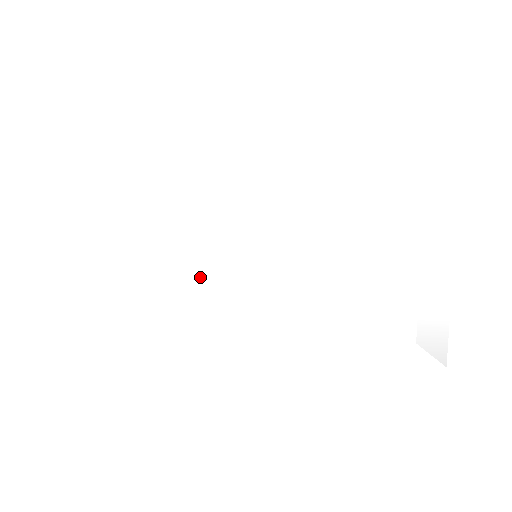
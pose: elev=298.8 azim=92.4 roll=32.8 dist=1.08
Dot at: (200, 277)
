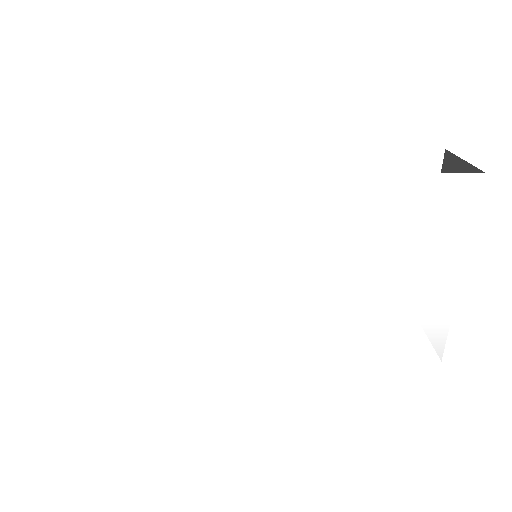
Dot at: (200, 295)
